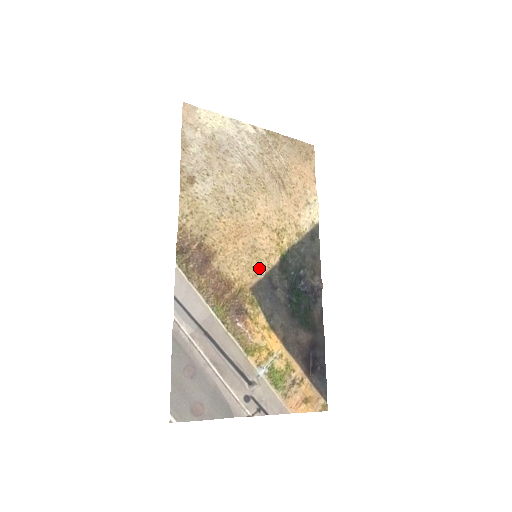
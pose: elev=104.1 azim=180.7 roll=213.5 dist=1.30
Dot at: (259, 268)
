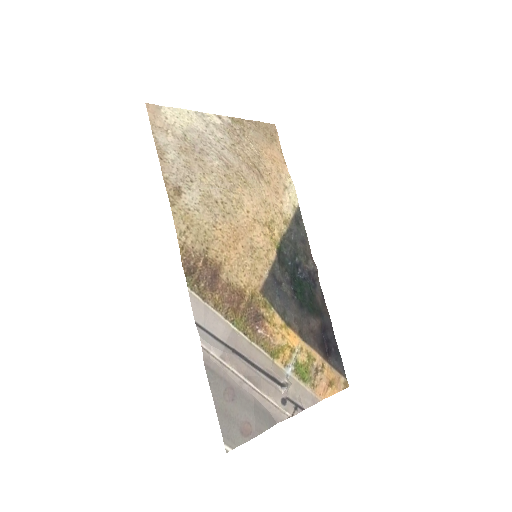
Dot at: (262, 268)
